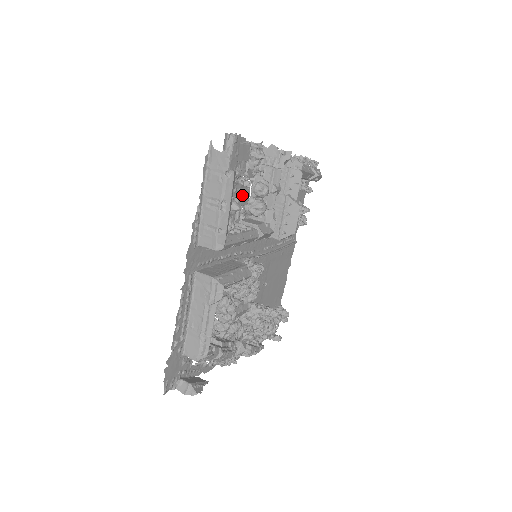
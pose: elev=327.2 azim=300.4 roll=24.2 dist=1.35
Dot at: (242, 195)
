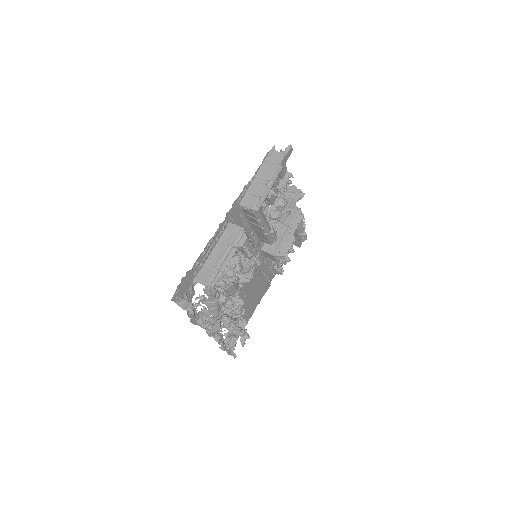
Dot at: occluded
